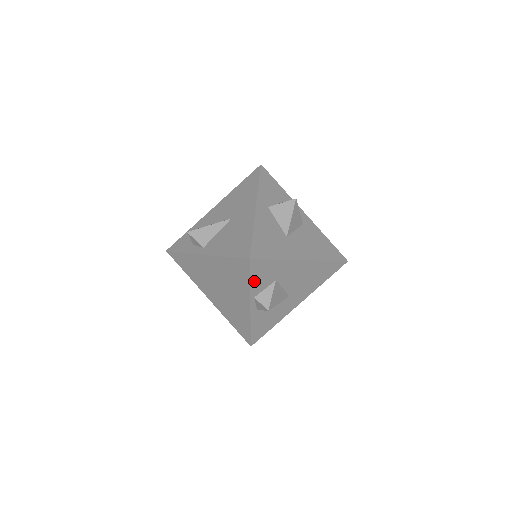
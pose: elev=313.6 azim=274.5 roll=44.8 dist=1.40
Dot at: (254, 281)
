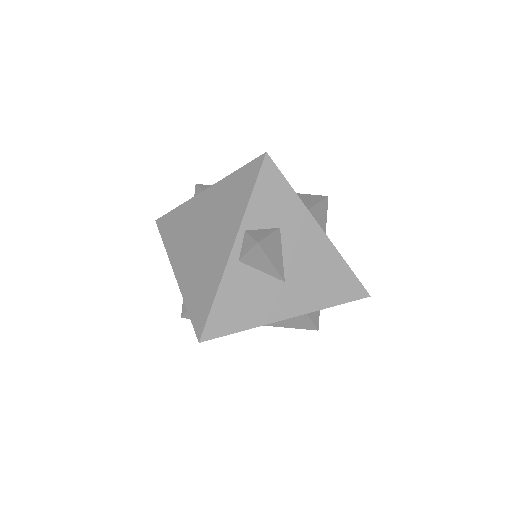
Dot at: (256, 199)
